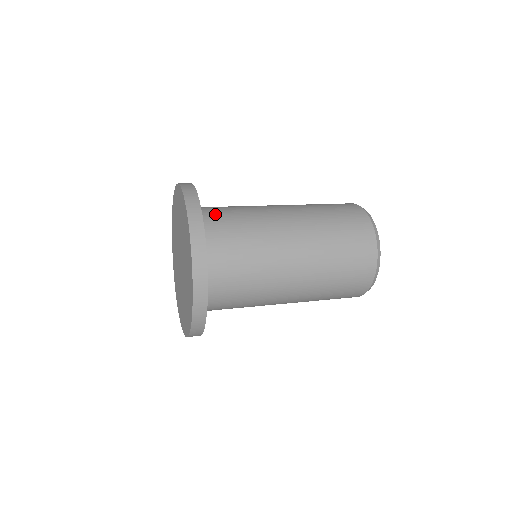
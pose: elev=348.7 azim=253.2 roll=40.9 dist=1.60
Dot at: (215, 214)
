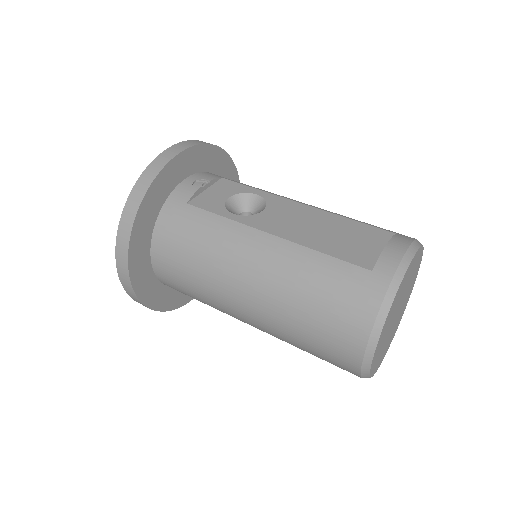
Dot at: (169, 247)
